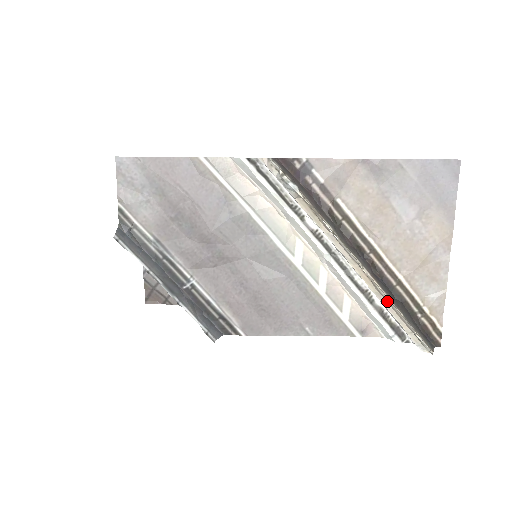
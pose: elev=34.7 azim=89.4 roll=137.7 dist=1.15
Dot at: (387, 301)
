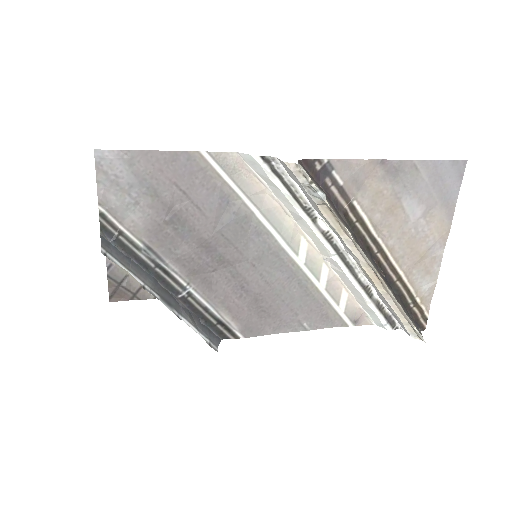
Dot at: (392, 299)
